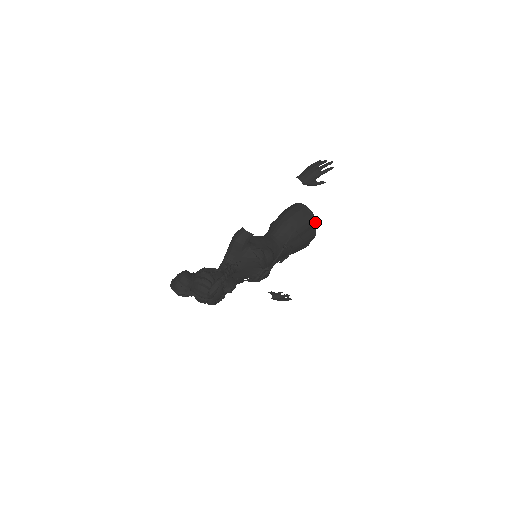
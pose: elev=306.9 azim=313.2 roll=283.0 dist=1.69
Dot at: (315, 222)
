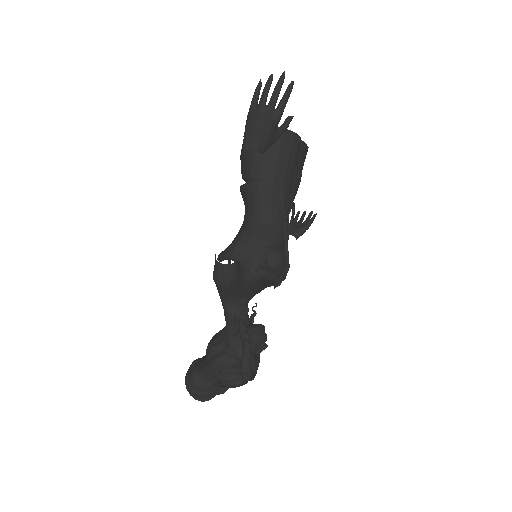
Dot at: (298, 138)
